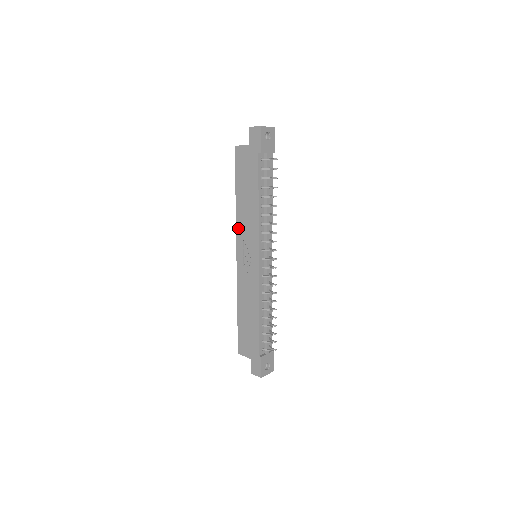
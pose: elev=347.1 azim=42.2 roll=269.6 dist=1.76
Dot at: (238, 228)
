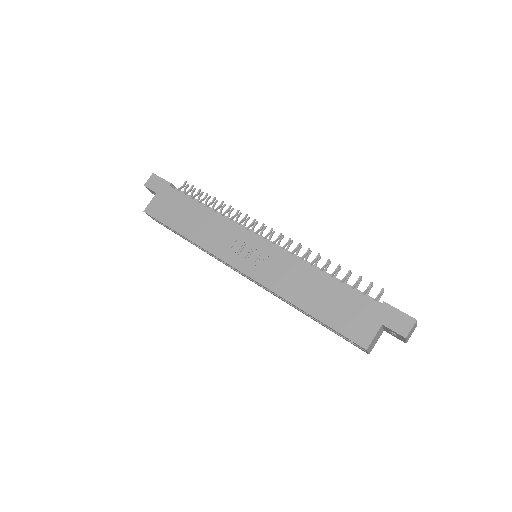
Dot at: (213, 250)
